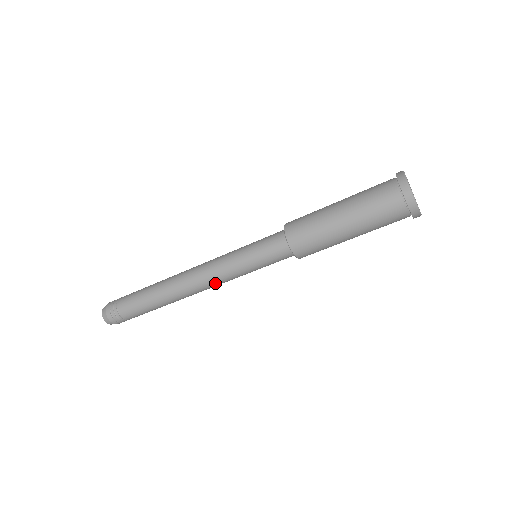
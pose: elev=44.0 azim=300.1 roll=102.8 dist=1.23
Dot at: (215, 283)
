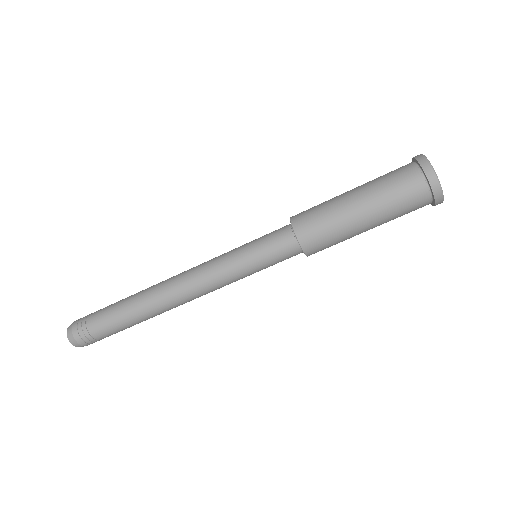
Dot at: (211, 291)
